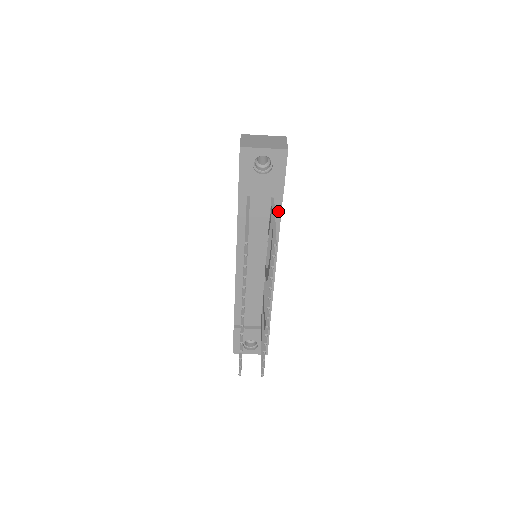
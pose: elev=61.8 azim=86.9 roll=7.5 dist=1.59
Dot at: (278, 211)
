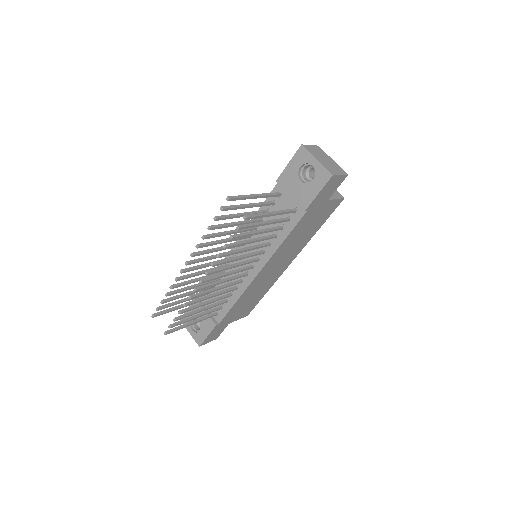
Dot at: (292, 225)
